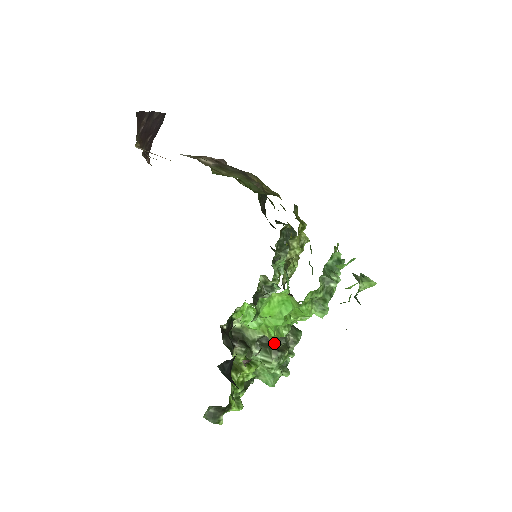
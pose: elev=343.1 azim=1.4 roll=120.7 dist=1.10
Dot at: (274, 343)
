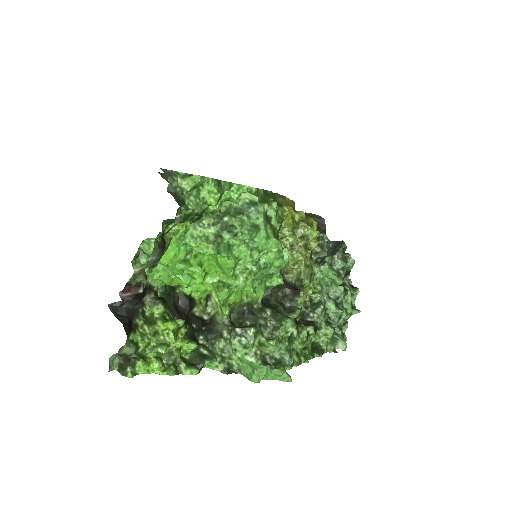
Dot at: (243, 324)
